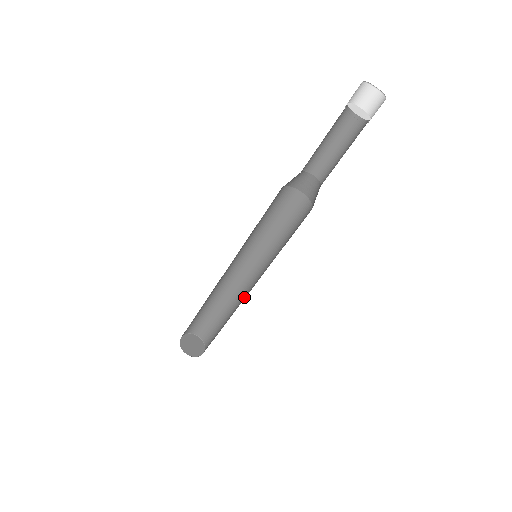
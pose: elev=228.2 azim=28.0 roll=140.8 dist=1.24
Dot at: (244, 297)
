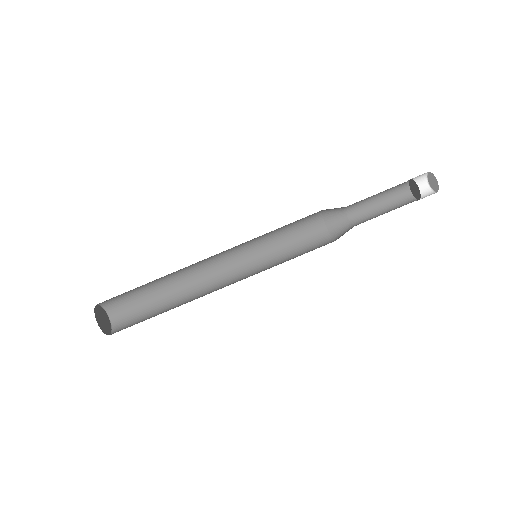
Dot at: (208, 286)
